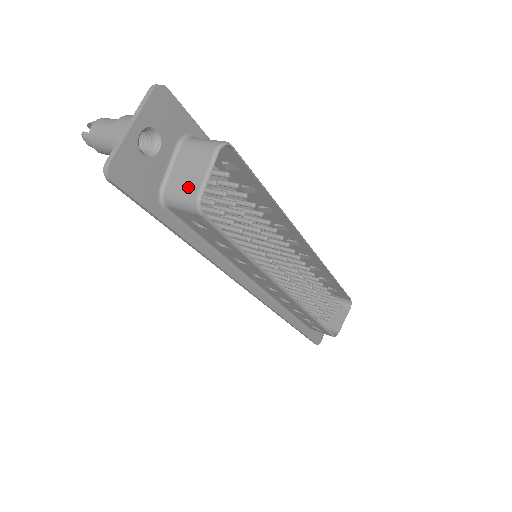
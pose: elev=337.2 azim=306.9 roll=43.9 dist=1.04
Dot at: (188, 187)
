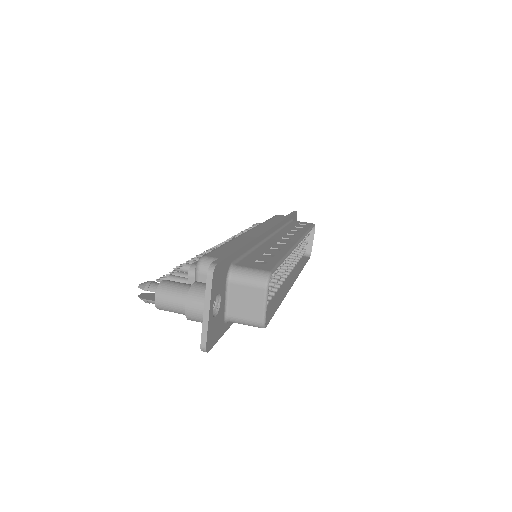
Dot at: (251, 316)
